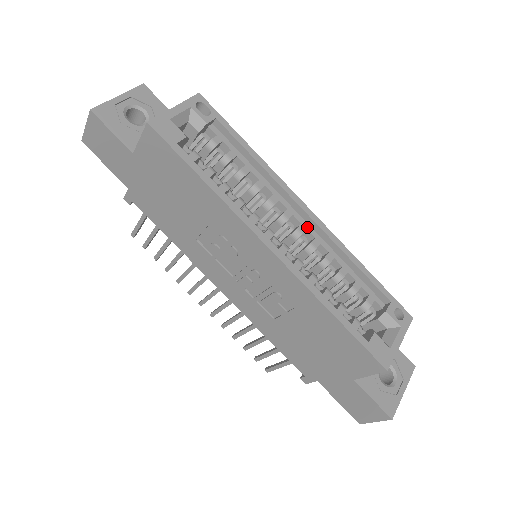
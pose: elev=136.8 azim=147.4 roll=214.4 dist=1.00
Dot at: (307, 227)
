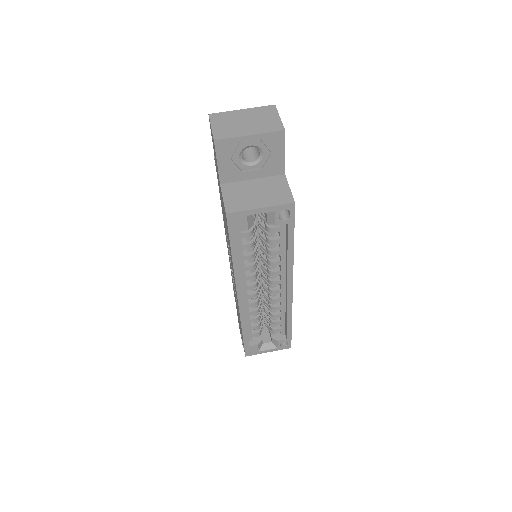
Dot at: (283, 292)
